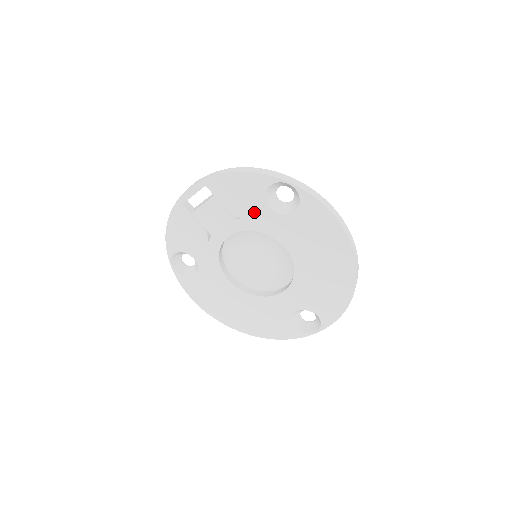
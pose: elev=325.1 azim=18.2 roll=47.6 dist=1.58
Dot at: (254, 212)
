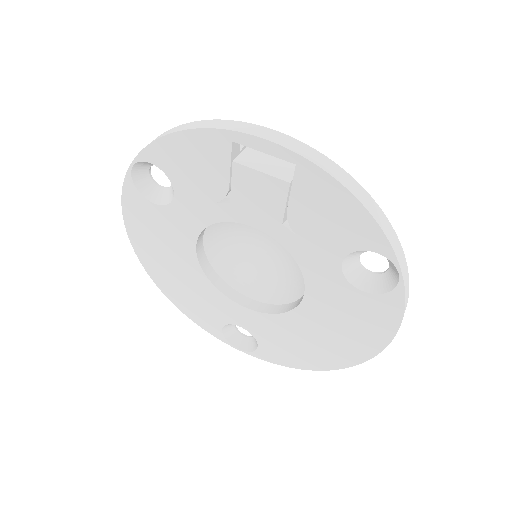
Dot at: (318, 246)
